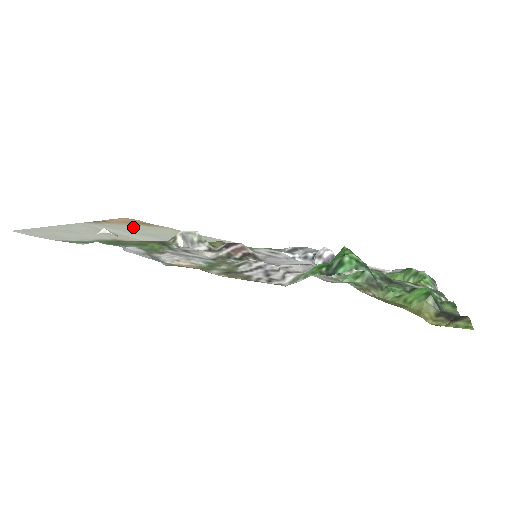
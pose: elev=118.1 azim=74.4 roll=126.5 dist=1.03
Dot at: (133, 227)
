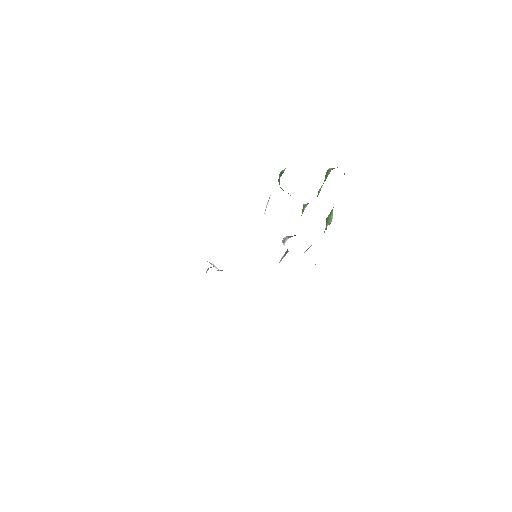
Dot at: occluded
